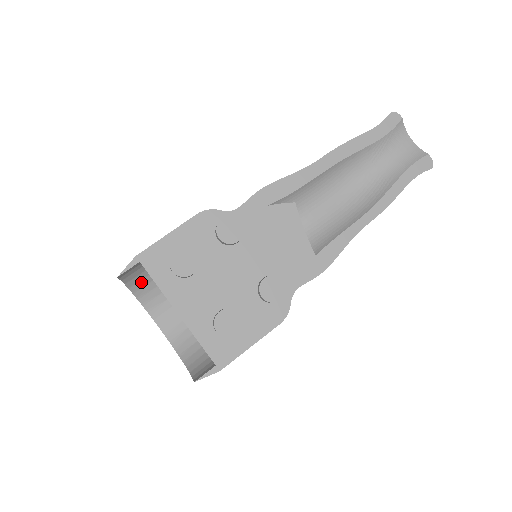
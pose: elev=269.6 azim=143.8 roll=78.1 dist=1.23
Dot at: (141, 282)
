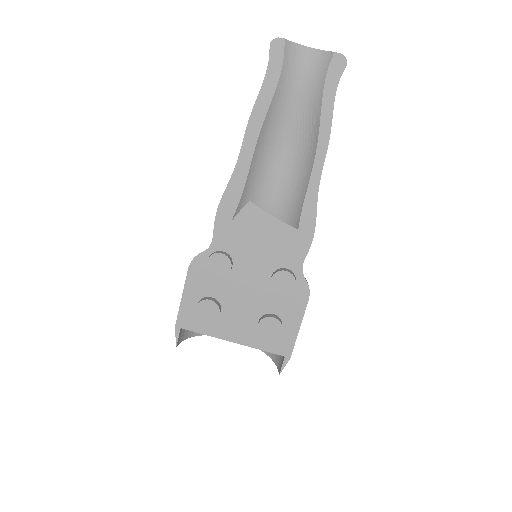
Dot at: occluded
